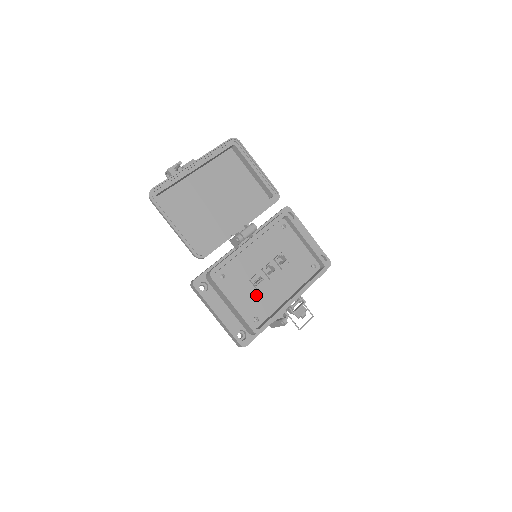
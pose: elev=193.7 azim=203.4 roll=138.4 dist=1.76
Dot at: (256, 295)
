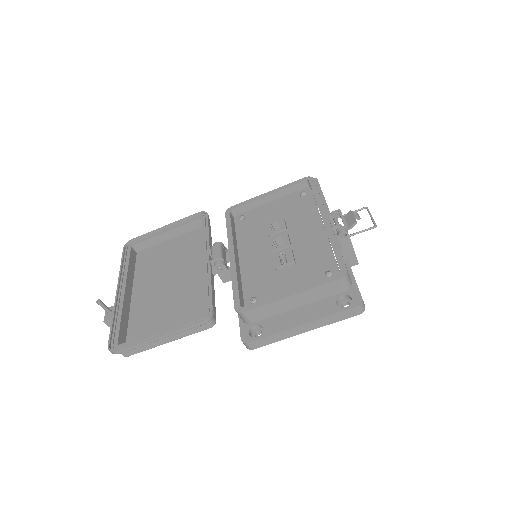
Dot at: (299, 266)
